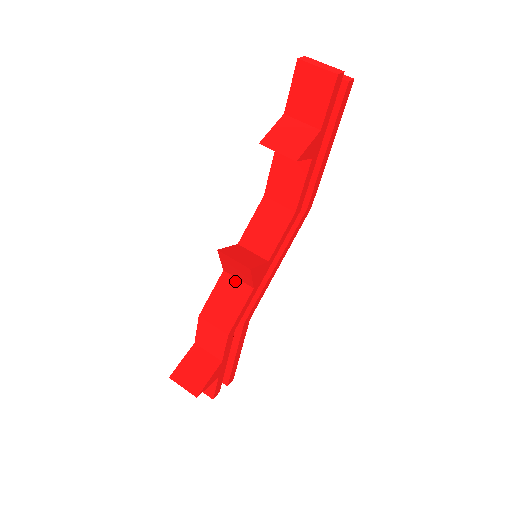
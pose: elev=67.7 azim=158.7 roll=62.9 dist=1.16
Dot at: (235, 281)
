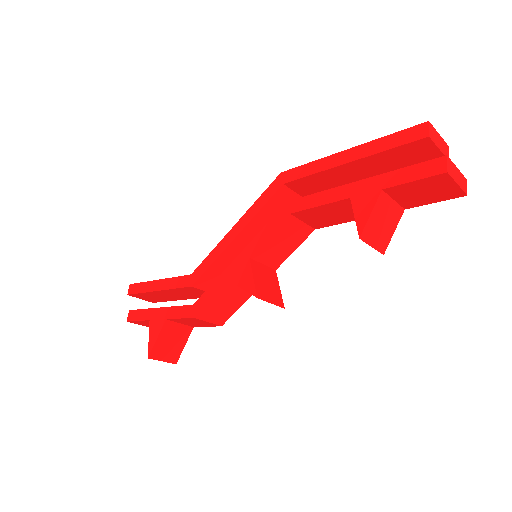
Dot at: (239, 288)
